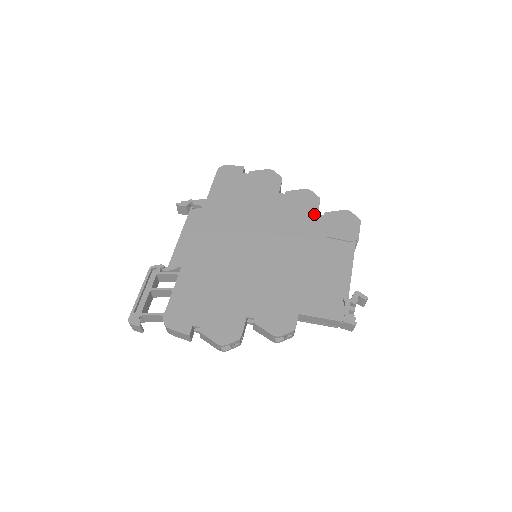
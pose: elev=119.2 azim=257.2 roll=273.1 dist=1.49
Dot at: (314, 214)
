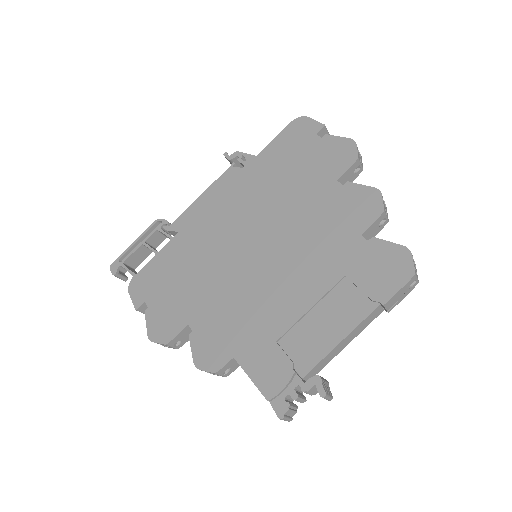
Dot at: (356, 233)
